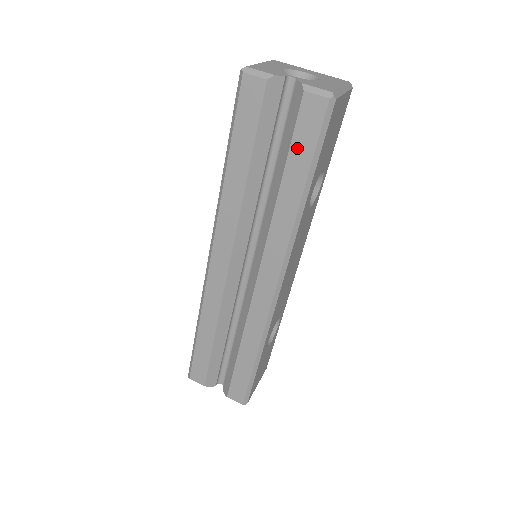
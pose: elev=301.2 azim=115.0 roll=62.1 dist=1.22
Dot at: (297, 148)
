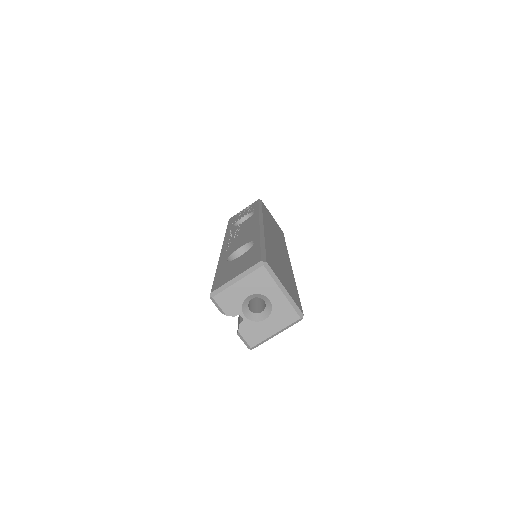
Dot at: occluded
